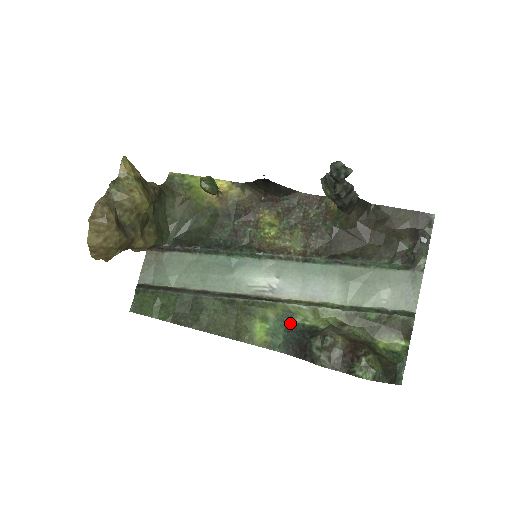
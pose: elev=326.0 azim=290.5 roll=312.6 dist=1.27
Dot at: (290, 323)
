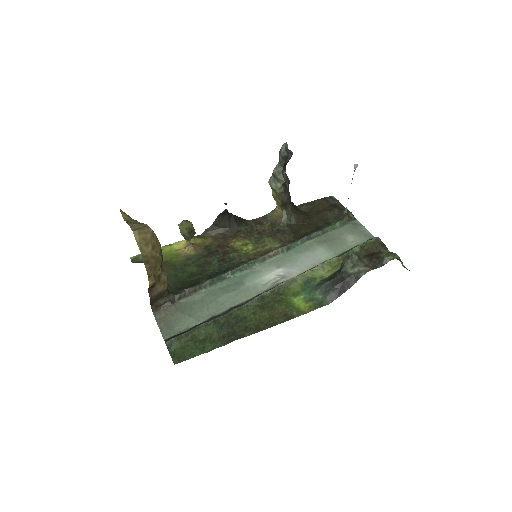
Dot at: (315, 284)
